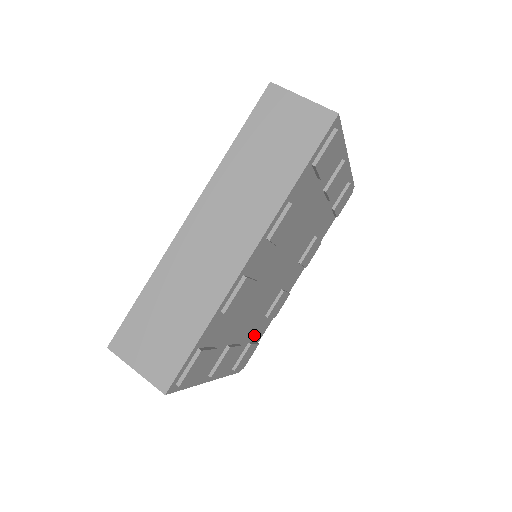
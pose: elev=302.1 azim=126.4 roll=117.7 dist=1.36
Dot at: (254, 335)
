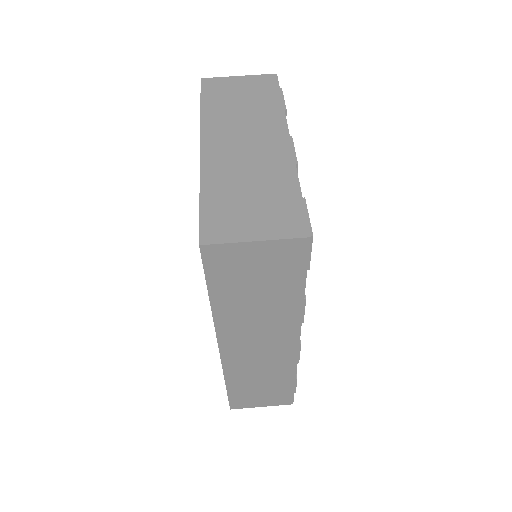
Dot at: occluded
